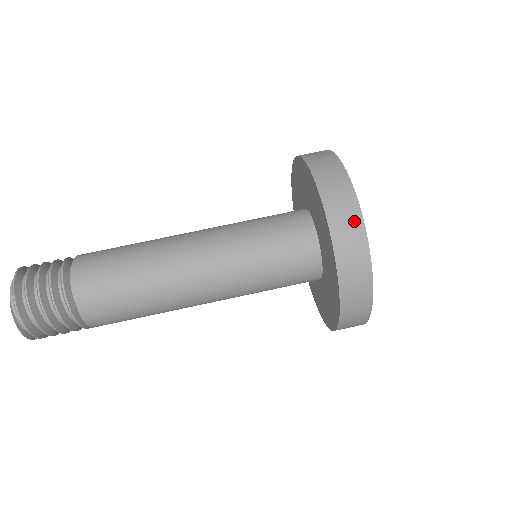
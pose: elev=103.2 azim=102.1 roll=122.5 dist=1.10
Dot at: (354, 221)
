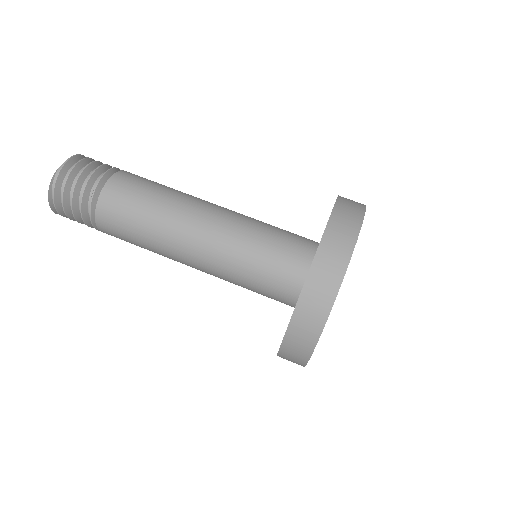
Dot at: (342, 256)
